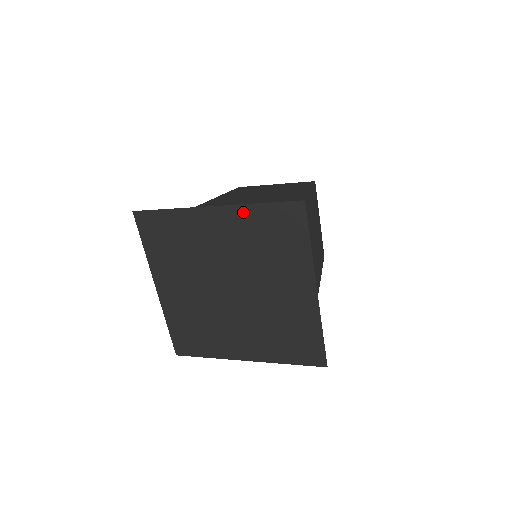
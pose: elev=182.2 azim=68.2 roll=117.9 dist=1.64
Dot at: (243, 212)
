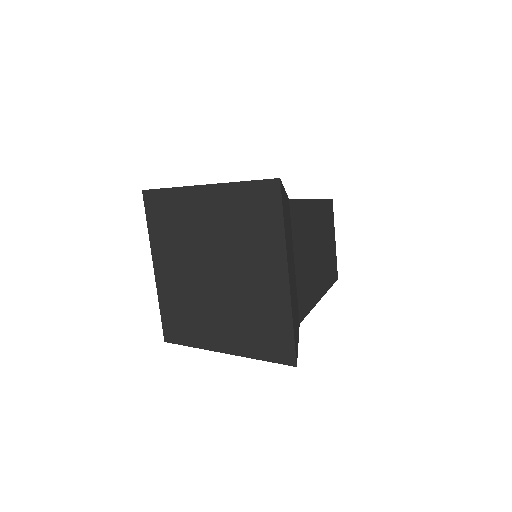
Dot at: (228, 190)
